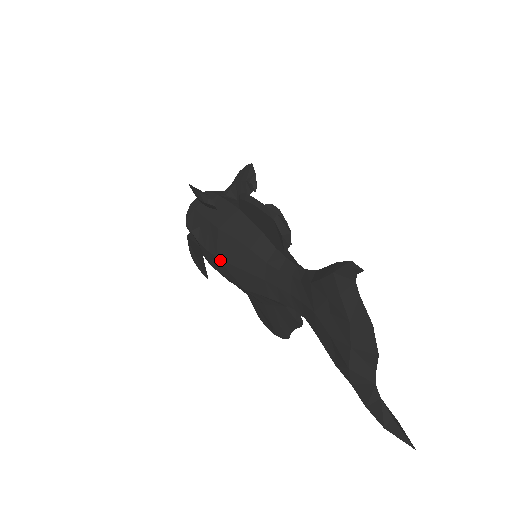
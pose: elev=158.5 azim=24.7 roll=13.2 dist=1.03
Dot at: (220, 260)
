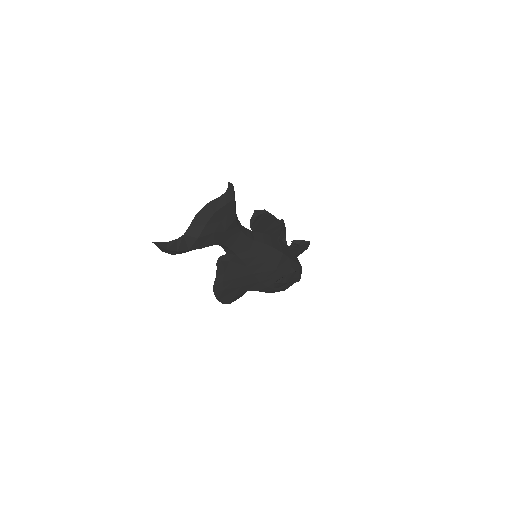
Dot at: occluded
